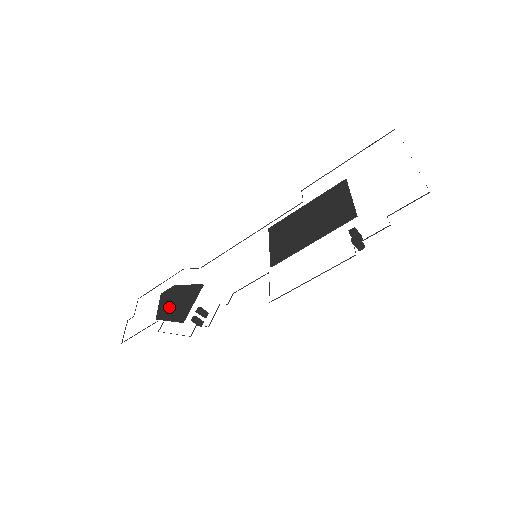
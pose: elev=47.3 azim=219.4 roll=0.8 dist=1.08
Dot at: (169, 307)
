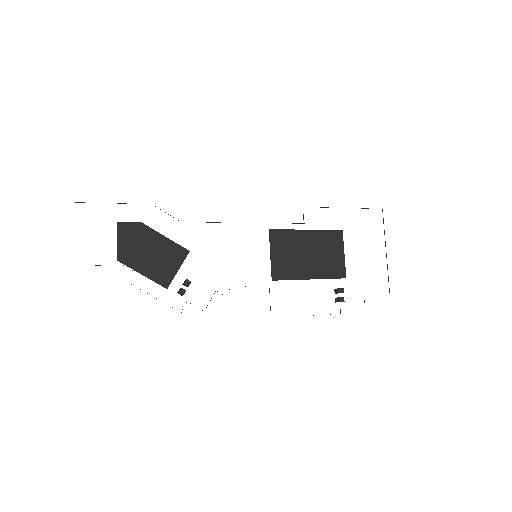
Dot at: (139, 255)
